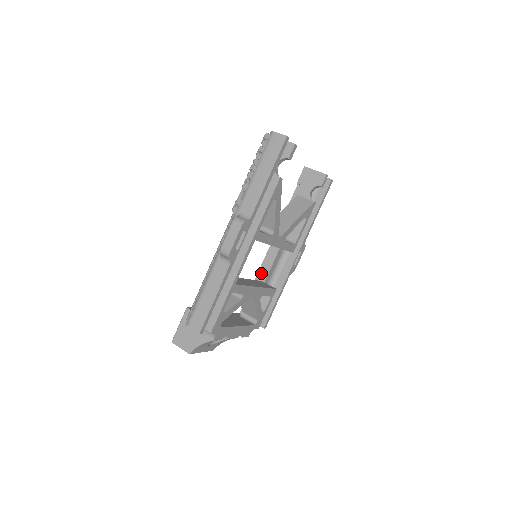
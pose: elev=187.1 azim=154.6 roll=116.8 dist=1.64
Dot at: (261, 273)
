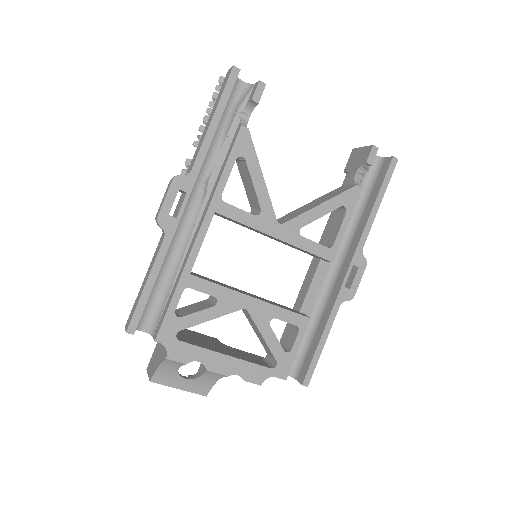
Dot at: (298, 300)
